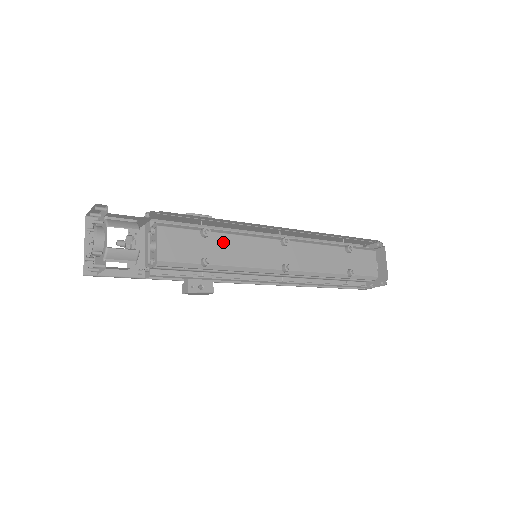
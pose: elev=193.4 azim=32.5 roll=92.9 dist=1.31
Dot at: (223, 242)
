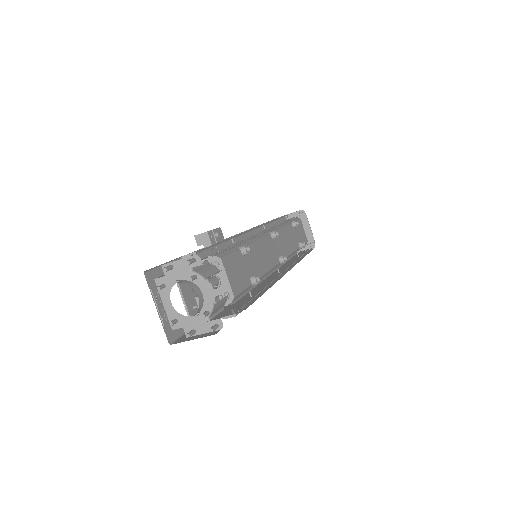
Dot at: (252, 254)
